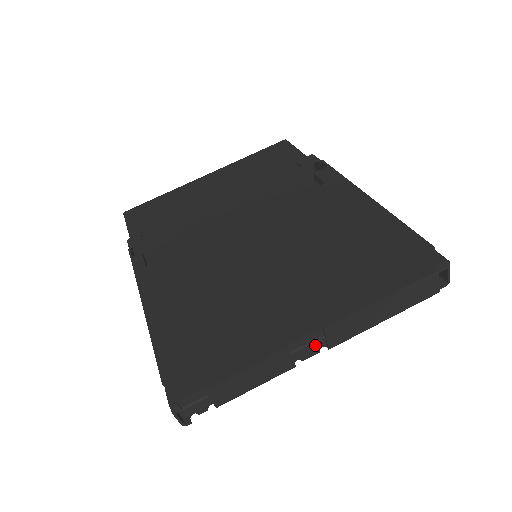
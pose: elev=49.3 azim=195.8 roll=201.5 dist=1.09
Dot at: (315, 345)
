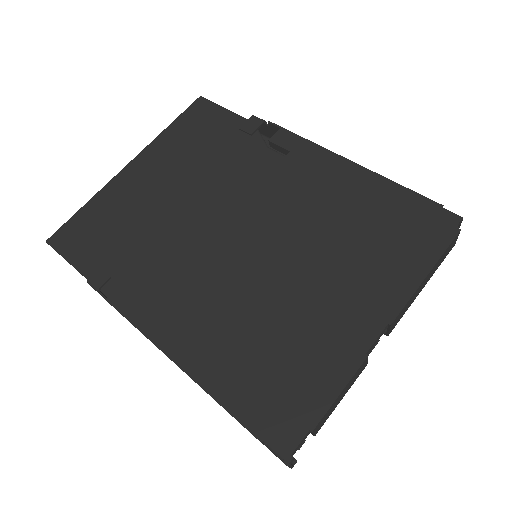
Dot at: occluded
